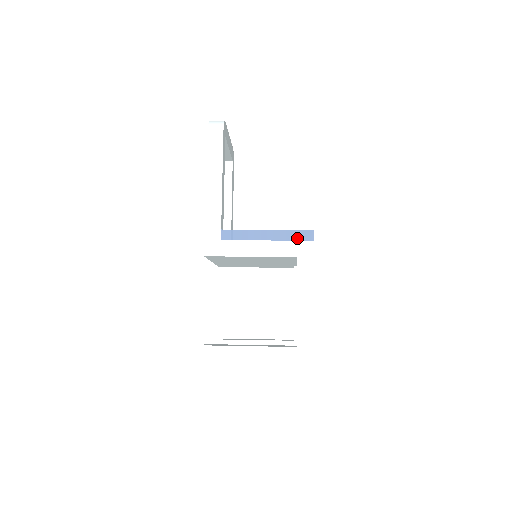
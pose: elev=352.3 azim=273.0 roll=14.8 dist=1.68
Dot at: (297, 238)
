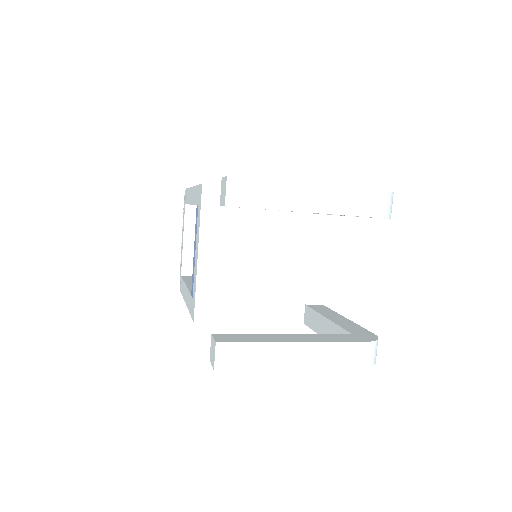
Dot at: occluded
